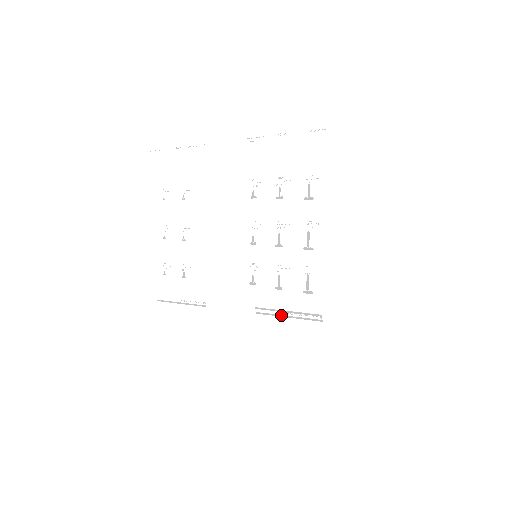
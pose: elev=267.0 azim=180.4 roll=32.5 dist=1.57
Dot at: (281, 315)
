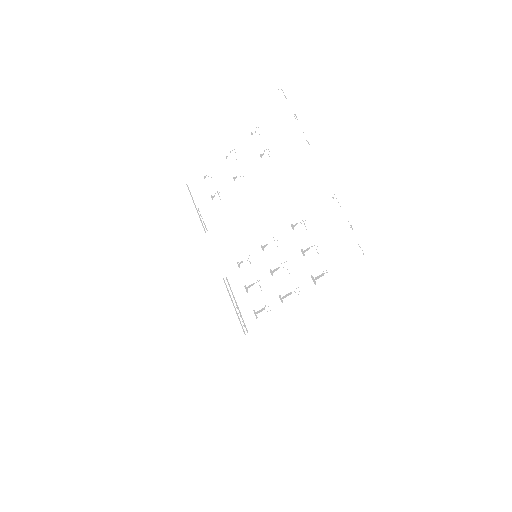
Dot at: (232, 300)
